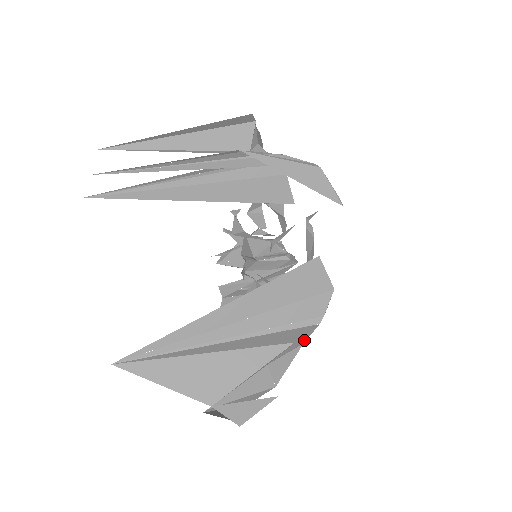
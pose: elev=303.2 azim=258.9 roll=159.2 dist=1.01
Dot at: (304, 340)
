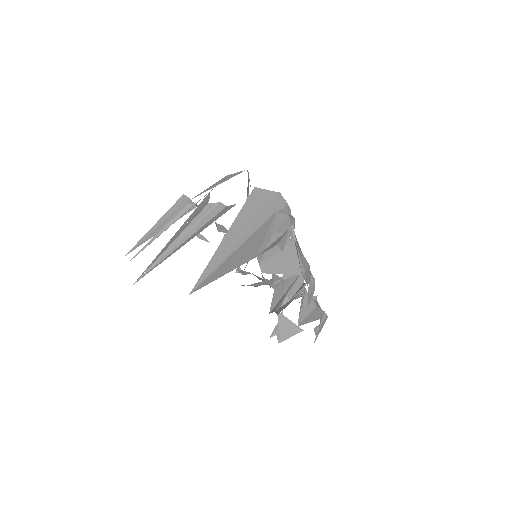
Dot at: (286, 214)
